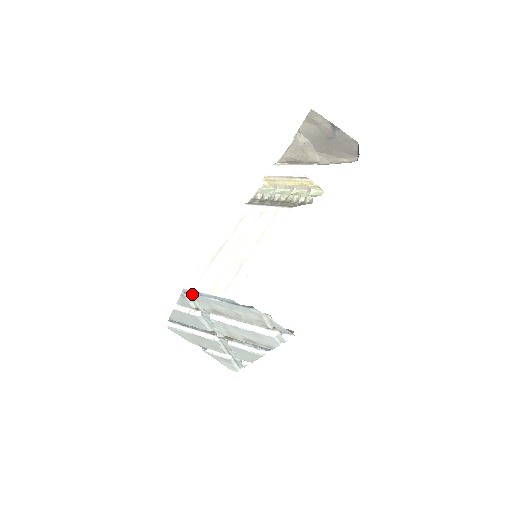
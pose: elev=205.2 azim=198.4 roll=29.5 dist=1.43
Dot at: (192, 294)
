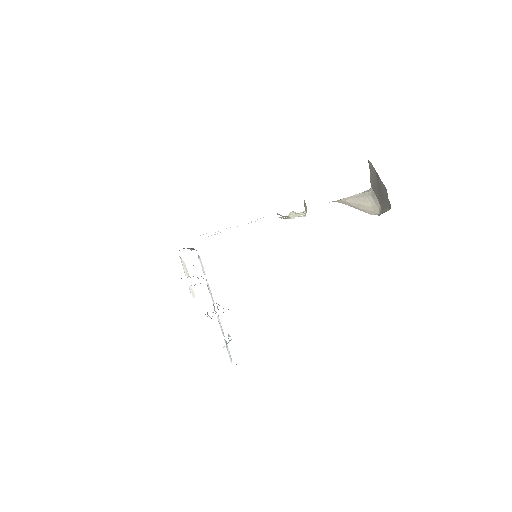
Dot at: occluded
